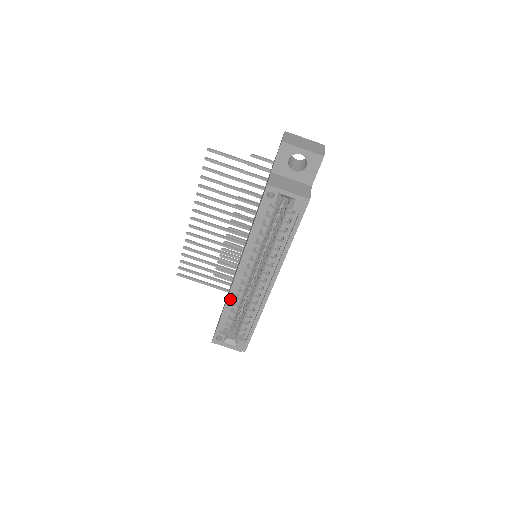
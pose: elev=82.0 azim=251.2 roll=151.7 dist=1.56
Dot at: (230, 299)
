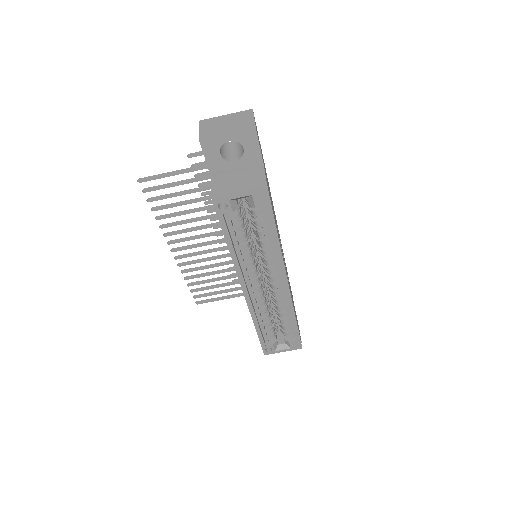
Dot at: (254, 315)
